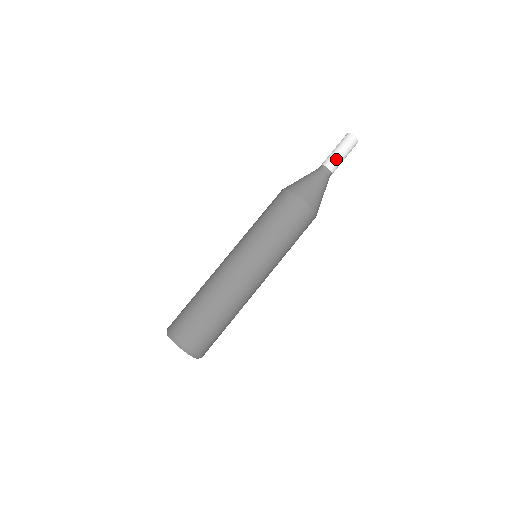
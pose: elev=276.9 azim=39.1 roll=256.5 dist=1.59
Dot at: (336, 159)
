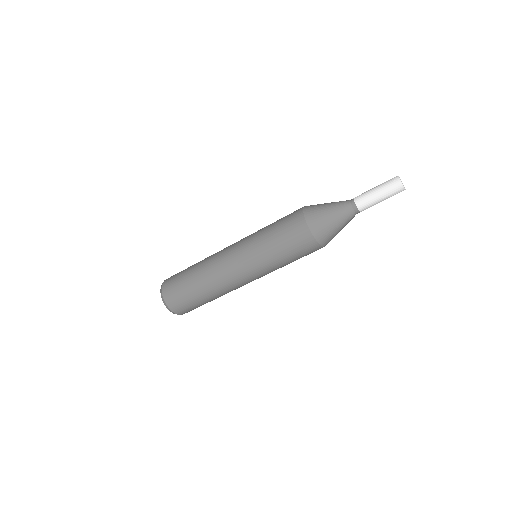
Dot at: (370, 202)
